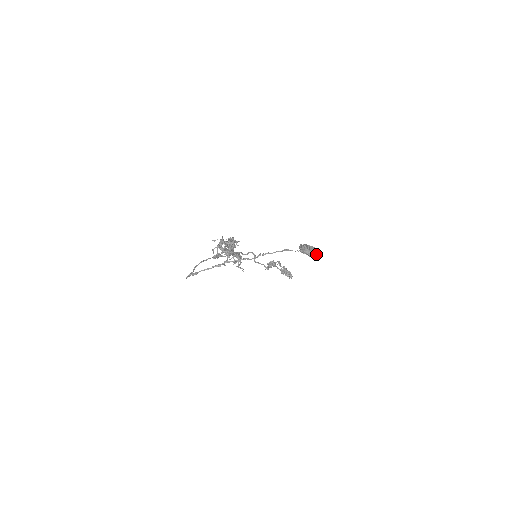
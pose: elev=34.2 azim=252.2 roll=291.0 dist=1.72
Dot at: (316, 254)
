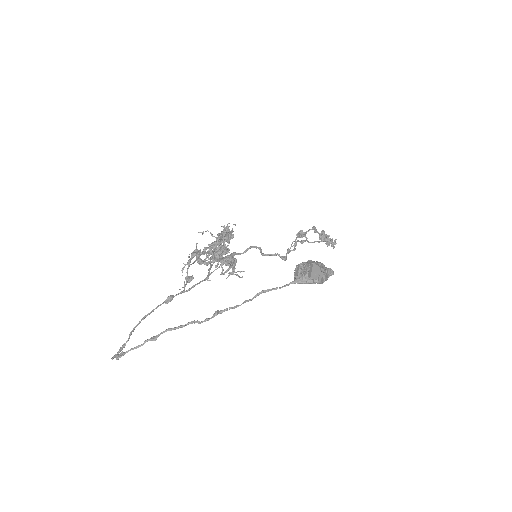
Dot at: (320, 282)
